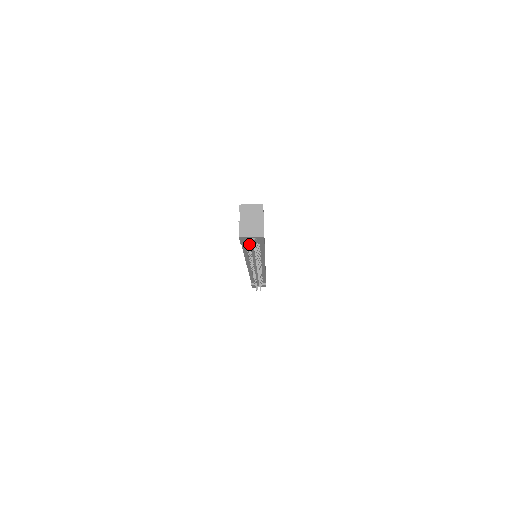
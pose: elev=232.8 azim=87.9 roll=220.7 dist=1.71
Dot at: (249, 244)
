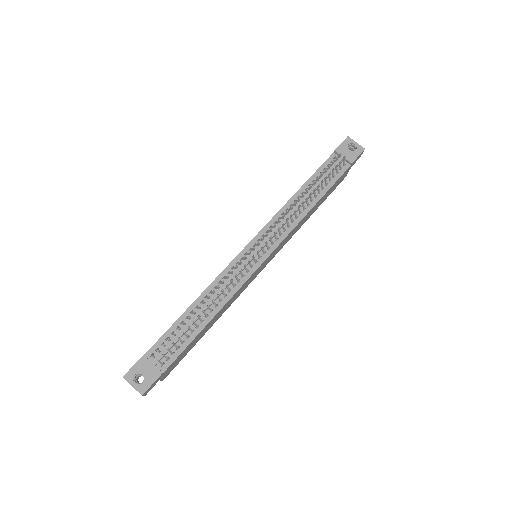
Dot at: (330, 167)
